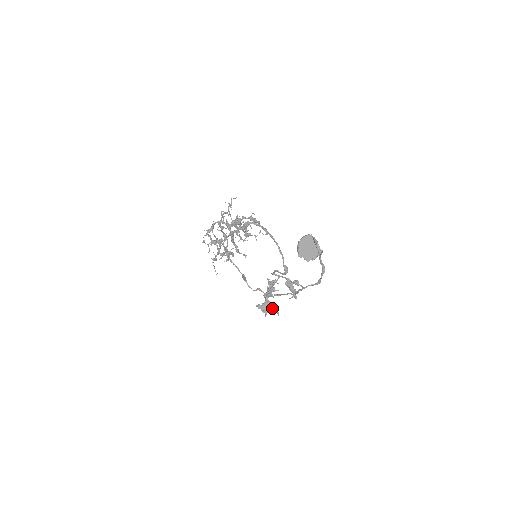
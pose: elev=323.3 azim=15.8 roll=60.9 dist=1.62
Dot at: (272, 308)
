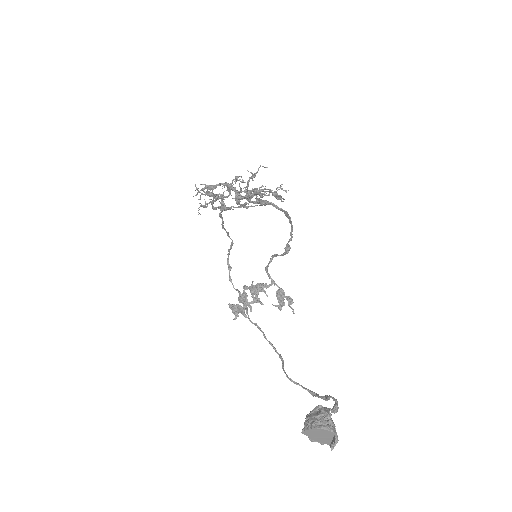
Dot at: (246, 316)
